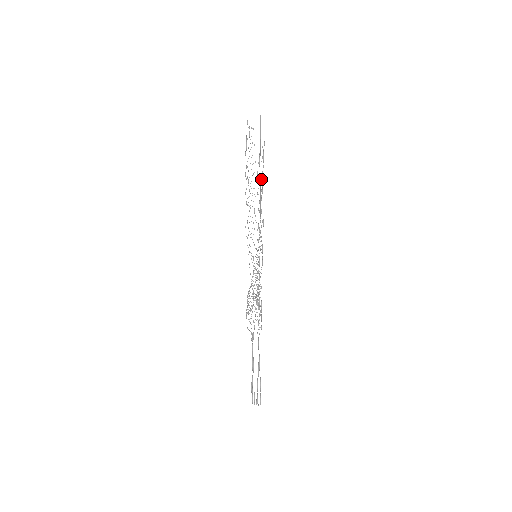
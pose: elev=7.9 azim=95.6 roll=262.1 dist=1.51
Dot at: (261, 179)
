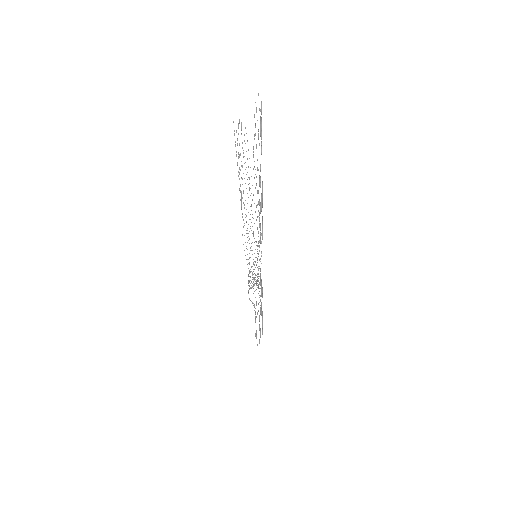
Dot at: occluded
